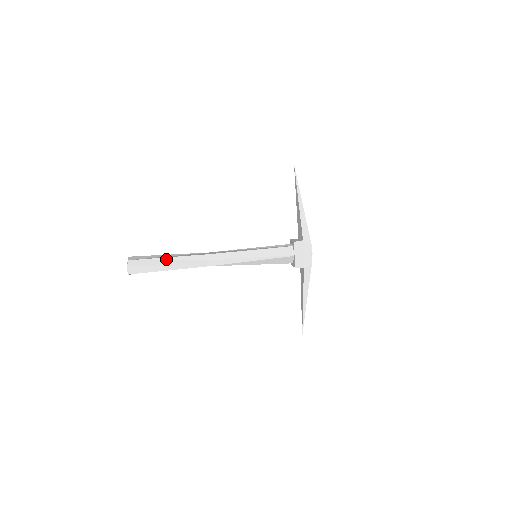
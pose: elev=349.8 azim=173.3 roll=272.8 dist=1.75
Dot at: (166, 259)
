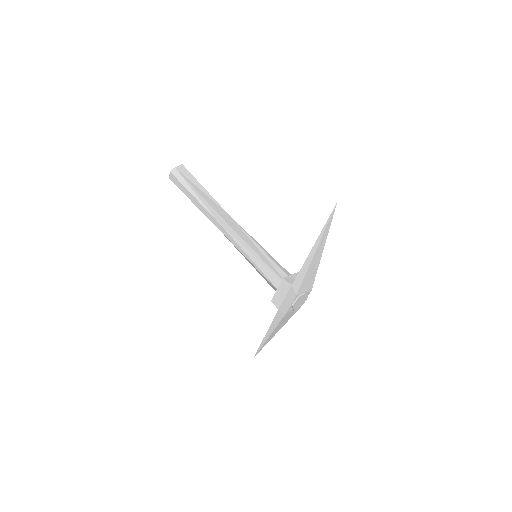
Dot at: (195, 191)
